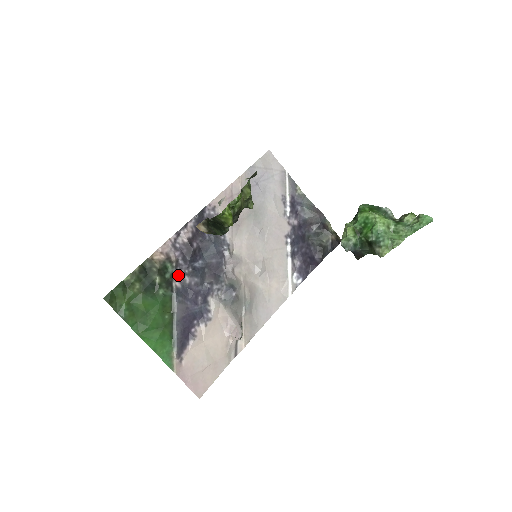
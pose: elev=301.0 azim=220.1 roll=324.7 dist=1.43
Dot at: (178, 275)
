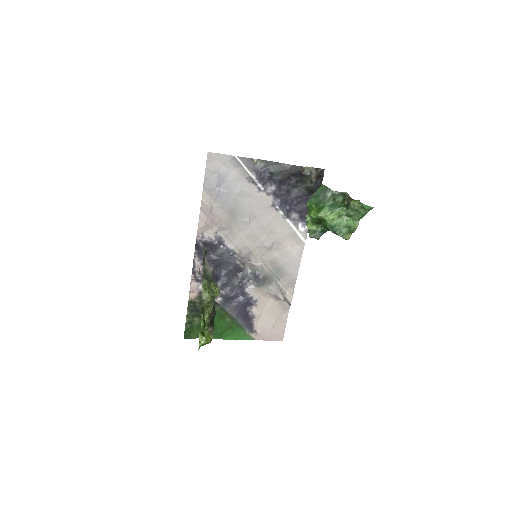
Dot at: occluded
